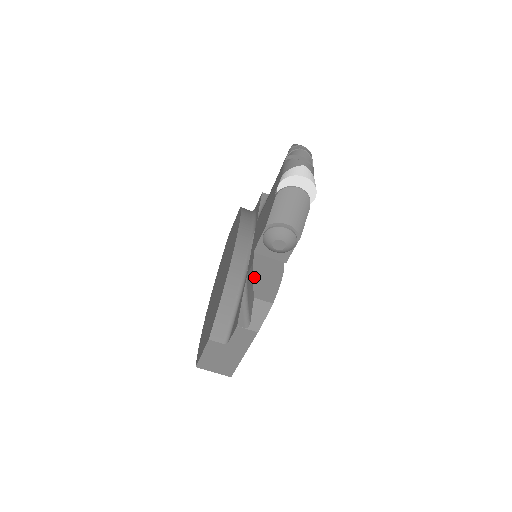
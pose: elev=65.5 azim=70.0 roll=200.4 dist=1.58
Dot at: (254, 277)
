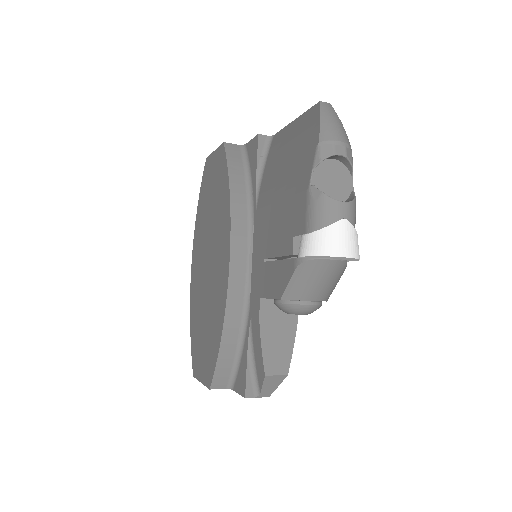
Dot at: (263, 342)
